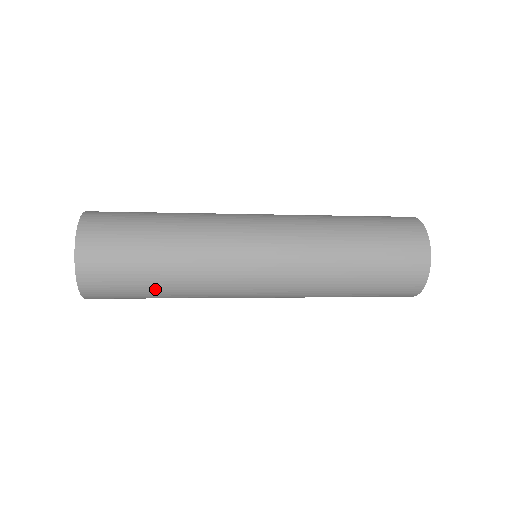
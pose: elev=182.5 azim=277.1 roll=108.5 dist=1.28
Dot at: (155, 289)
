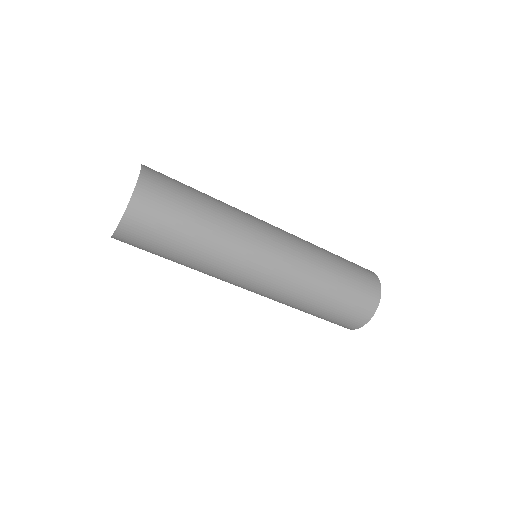
Dot at: (192, 228)
